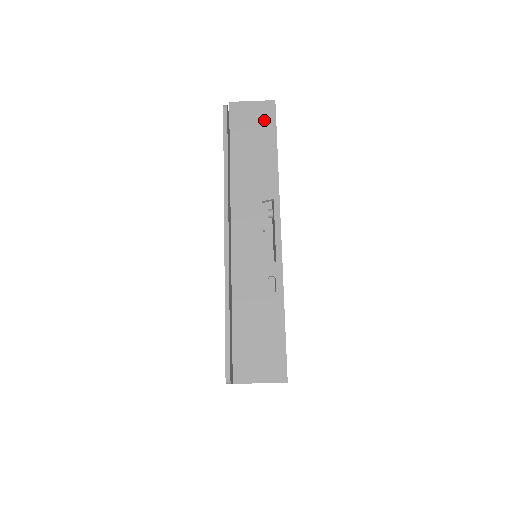
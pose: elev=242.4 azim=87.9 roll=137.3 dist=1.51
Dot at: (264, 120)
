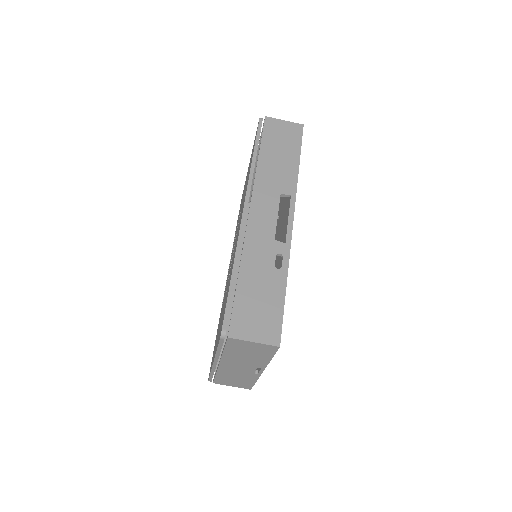
Dot at: (292, 136)
